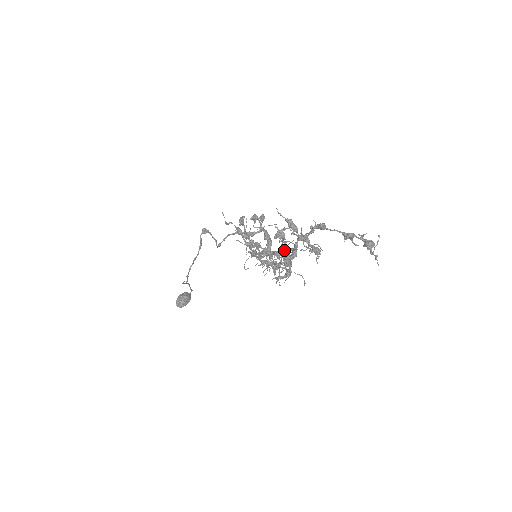
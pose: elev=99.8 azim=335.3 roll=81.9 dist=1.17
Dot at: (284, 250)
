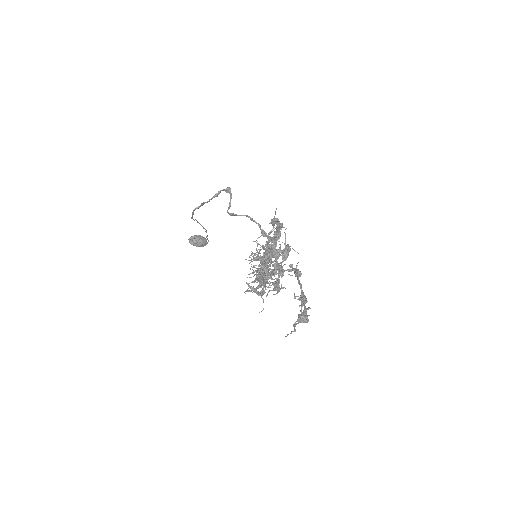
Dot at: (262, 264)
